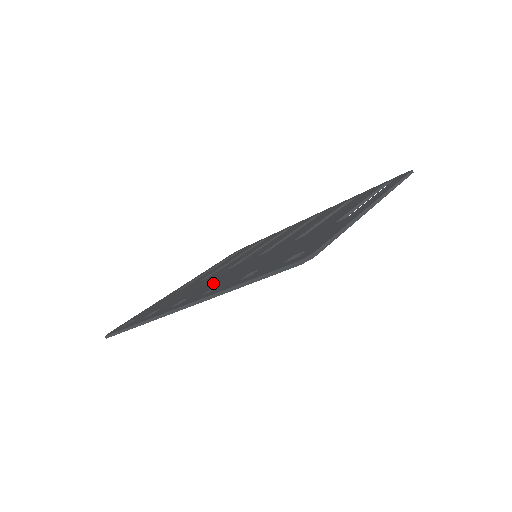
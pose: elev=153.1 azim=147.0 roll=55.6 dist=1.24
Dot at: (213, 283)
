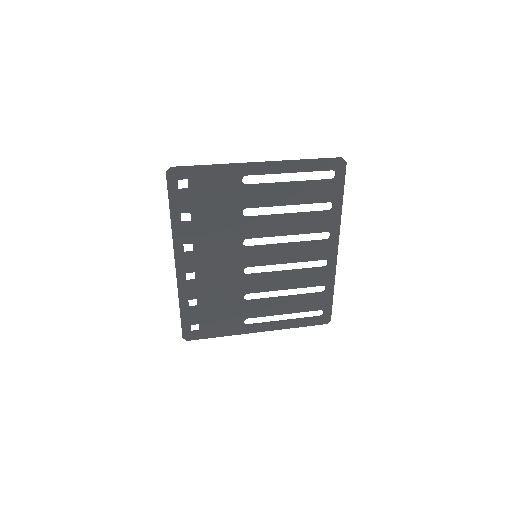
Dot at: (209, 261)
